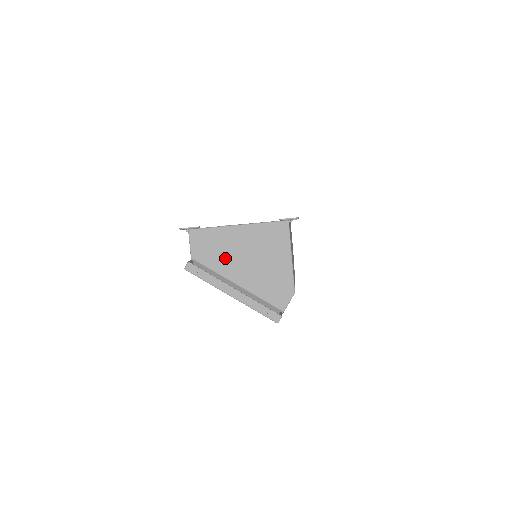
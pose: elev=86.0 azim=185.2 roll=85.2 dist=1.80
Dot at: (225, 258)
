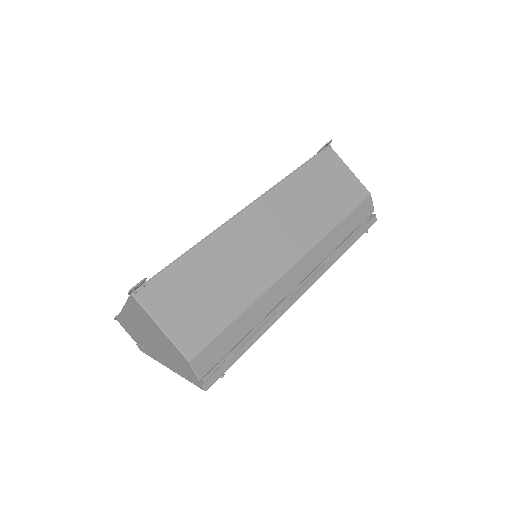
Dot at: (142, 338)
